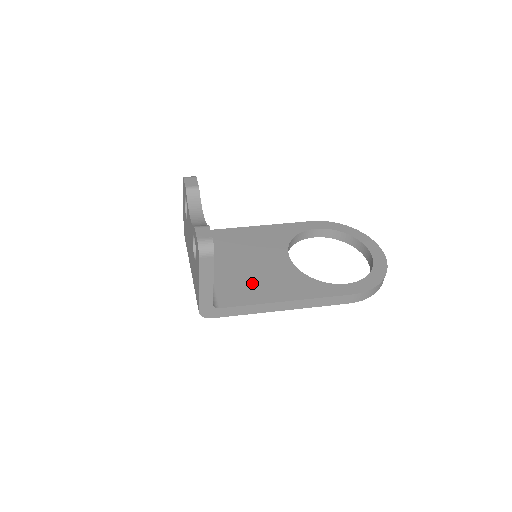
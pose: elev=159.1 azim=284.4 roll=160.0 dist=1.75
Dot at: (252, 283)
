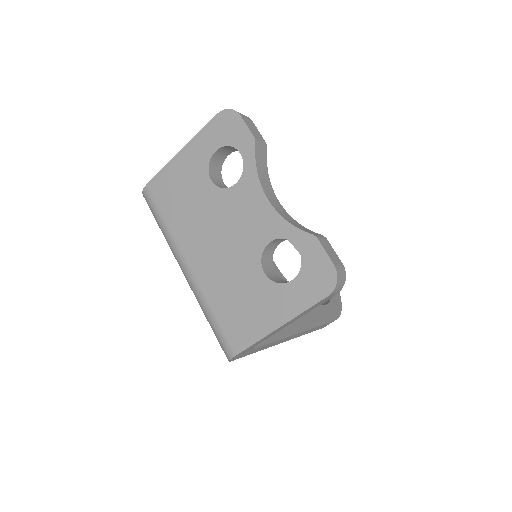
Dot at: occluded
